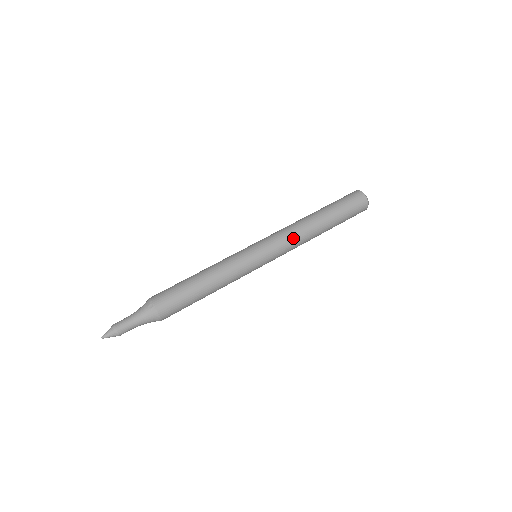
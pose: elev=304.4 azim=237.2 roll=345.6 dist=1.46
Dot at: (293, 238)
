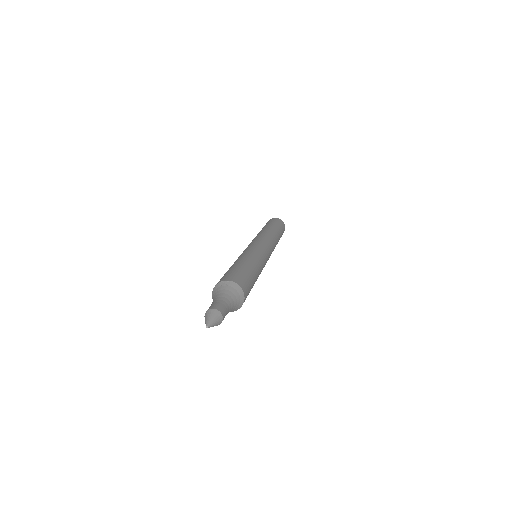
Dot at: (266, 235)
